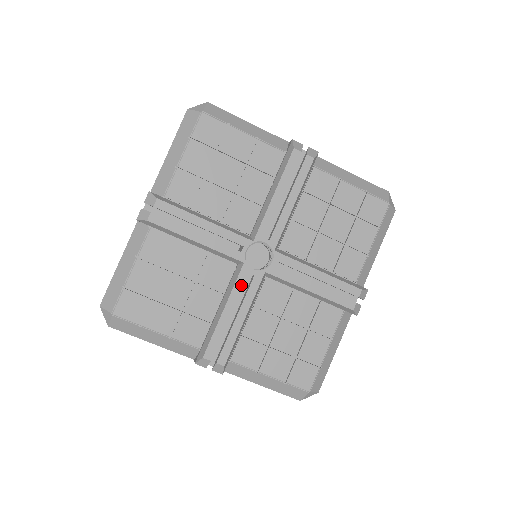
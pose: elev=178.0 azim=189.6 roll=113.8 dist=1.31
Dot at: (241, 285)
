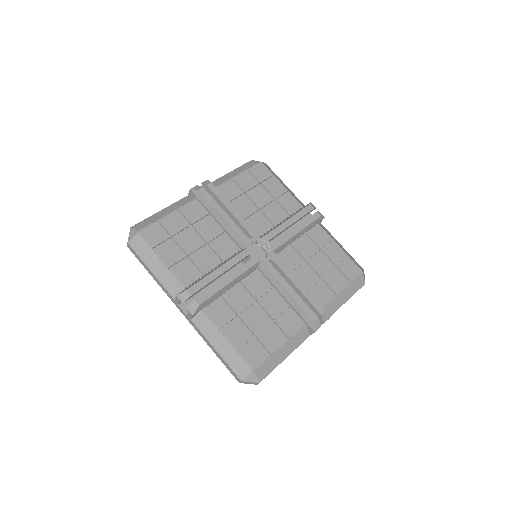
Dot at: (239, 259)
